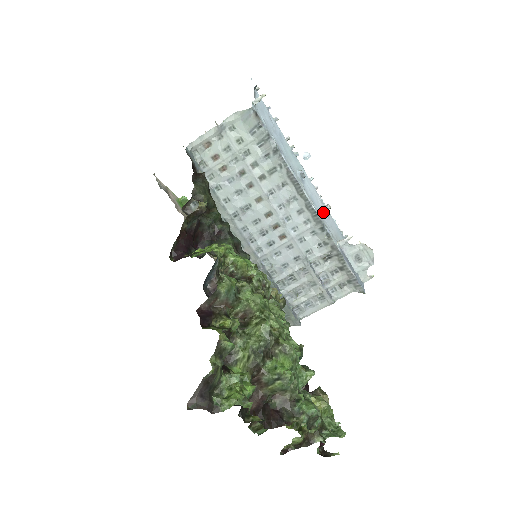
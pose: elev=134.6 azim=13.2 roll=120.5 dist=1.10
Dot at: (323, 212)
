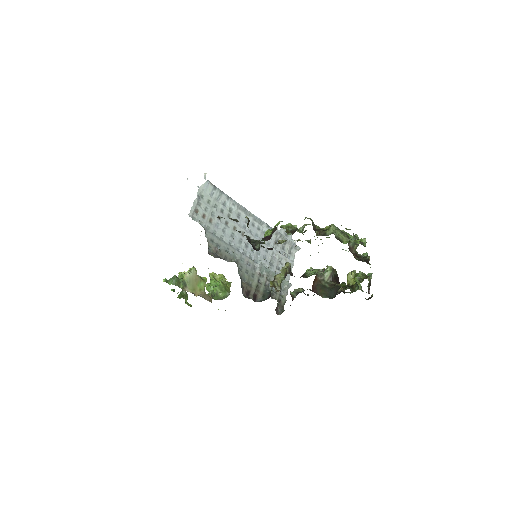
Dot at: occluded
